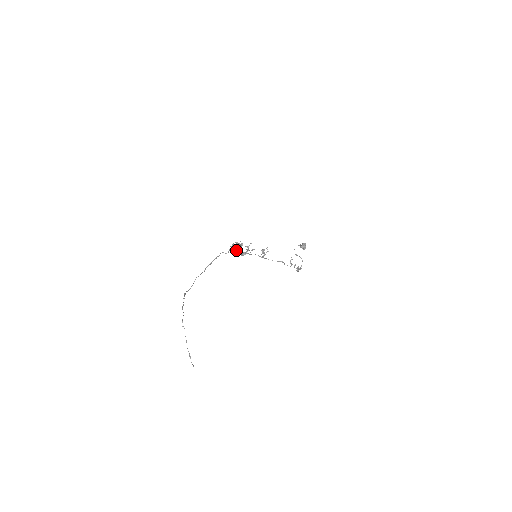
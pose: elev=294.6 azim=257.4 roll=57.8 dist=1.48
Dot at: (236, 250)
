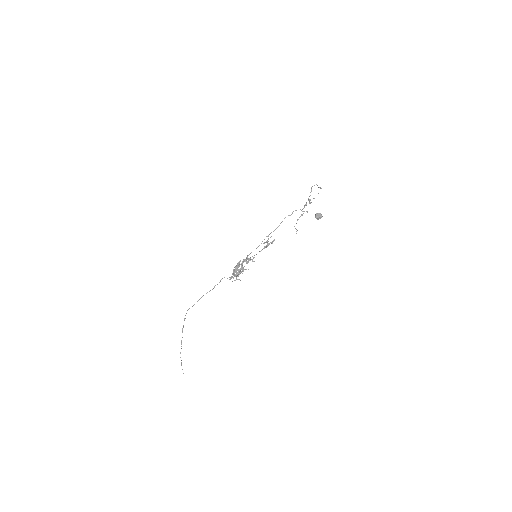
Dot at: (236, 272)
